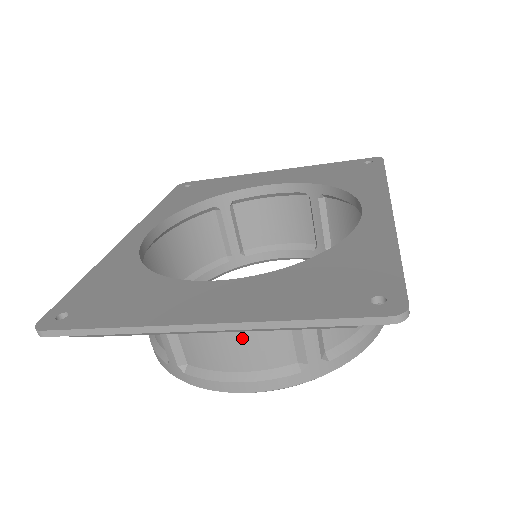
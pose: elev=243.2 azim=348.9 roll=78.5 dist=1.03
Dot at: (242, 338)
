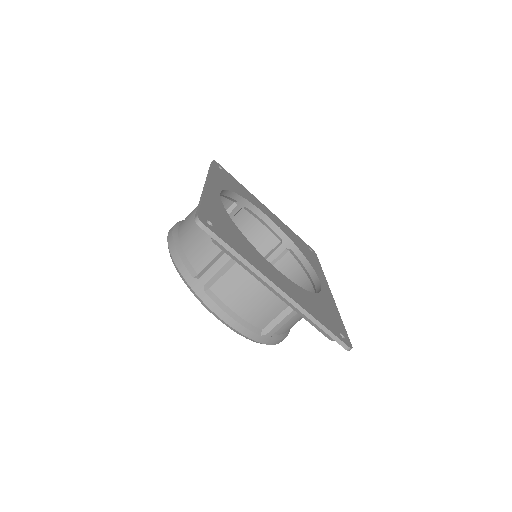
Dot at: (259, 302)
